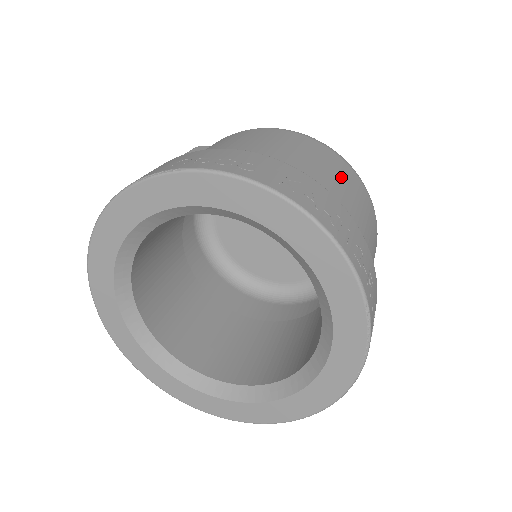
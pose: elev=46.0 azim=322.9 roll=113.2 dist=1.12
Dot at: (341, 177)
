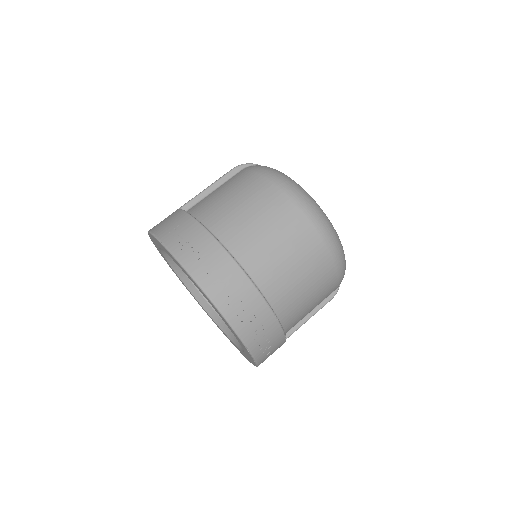
Dot at: (291, 246)
